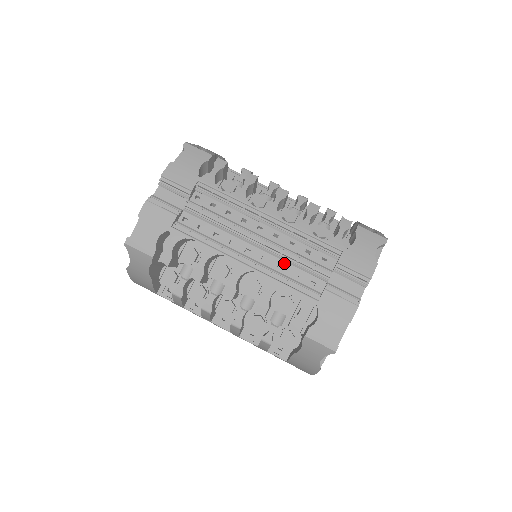
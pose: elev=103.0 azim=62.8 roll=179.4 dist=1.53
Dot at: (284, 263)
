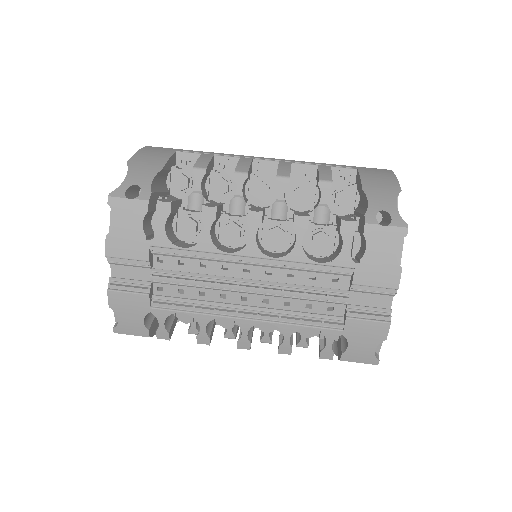
Dot at: (290, 298)
